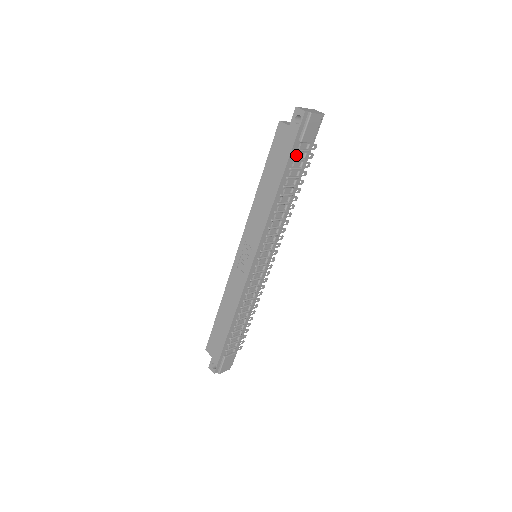
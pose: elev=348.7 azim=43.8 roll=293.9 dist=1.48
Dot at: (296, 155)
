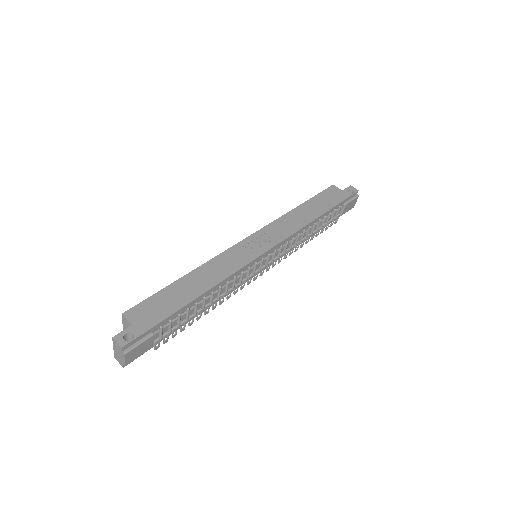
Dot at: (337, 210)
